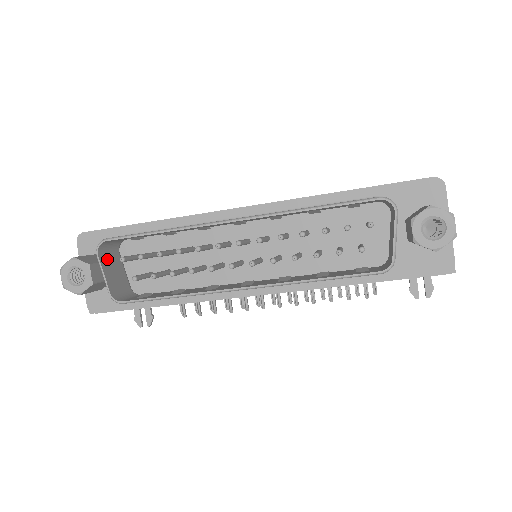
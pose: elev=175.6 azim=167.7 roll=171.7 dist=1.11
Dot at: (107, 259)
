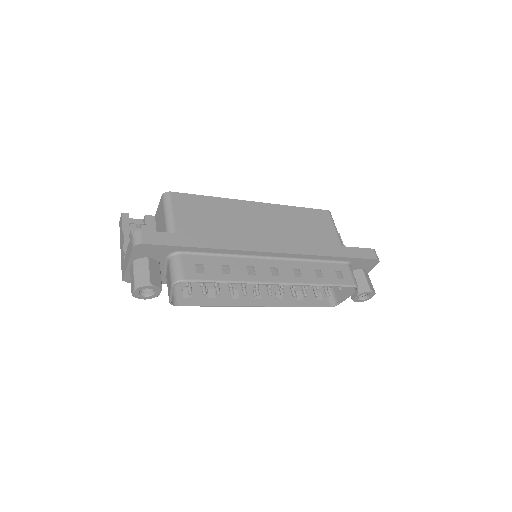
Dot at: occluded
